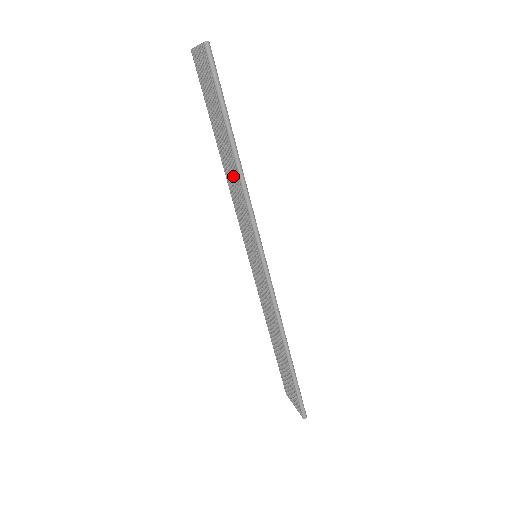
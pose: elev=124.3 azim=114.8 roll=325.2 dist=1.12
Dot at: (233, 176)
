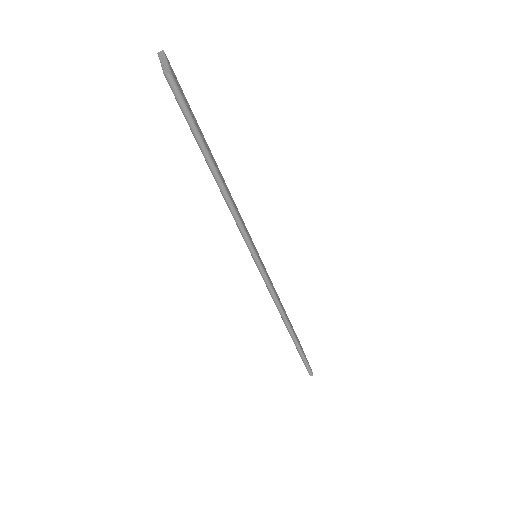
Dot at: occluded
